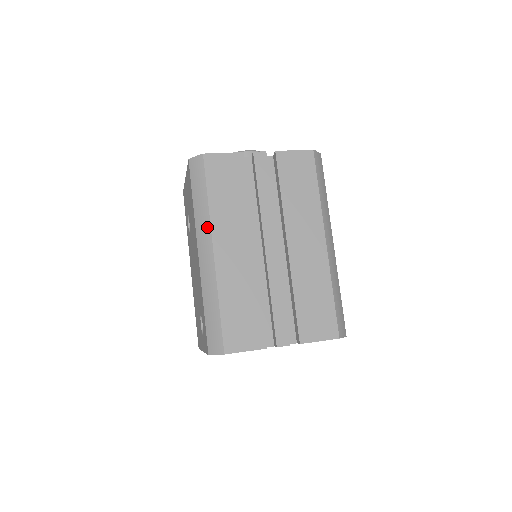
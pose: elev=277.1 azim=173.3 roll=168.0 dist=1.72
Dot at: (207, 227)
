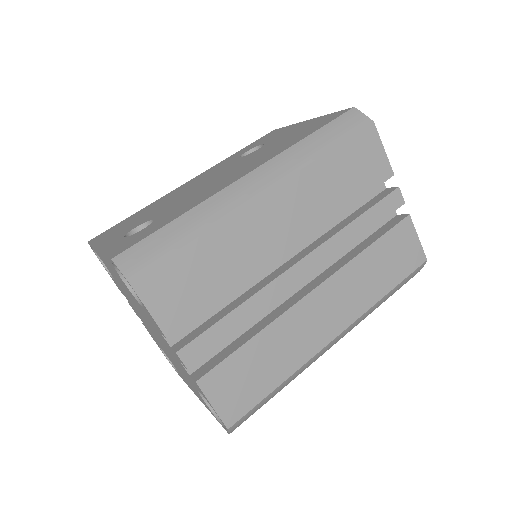
Dot at: (291, 169)
